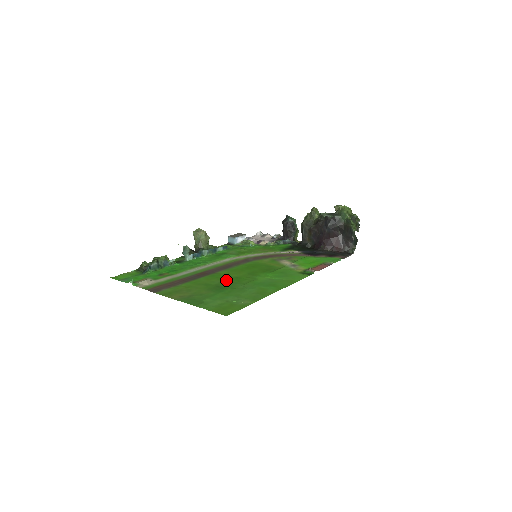
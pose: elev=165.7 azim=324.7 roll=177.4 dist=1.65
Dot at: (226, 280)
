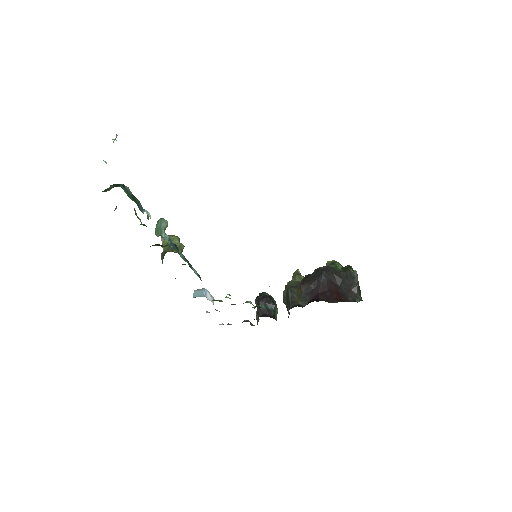
Dot at: occluded
